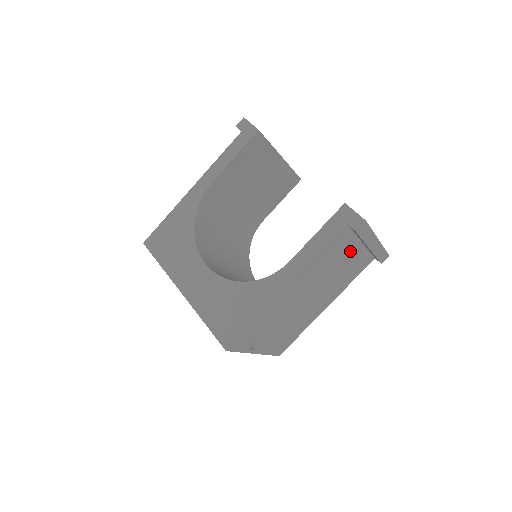
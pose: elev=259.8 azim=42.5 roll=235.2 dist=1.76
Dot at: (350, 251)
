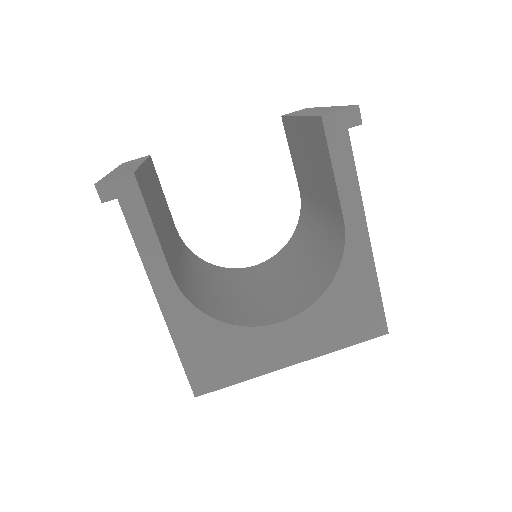
Dot at: occluded
